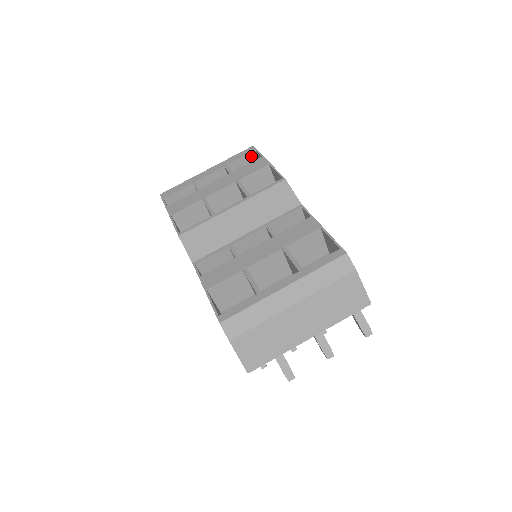
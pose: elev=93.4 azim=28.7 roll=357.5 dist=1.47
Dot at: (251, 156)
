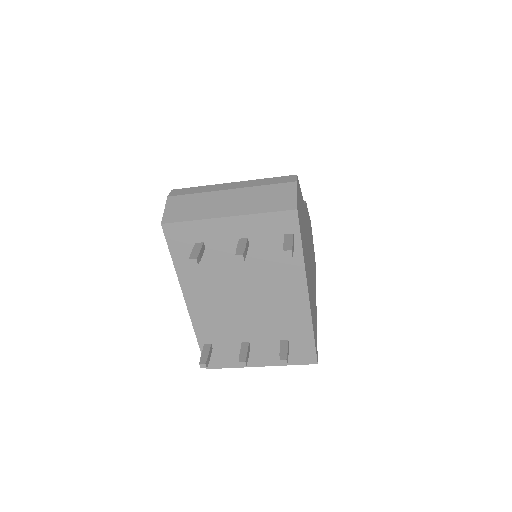
Dot at: occluded
